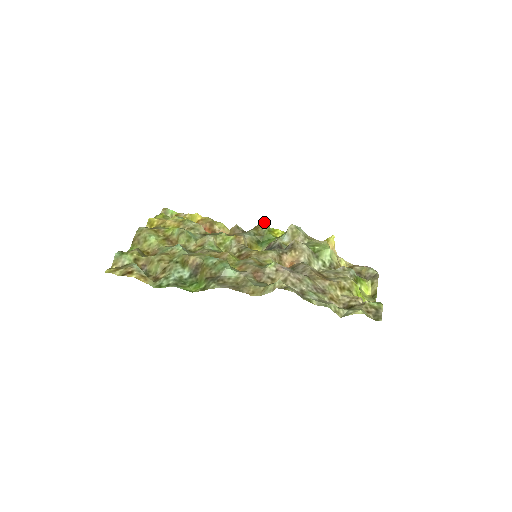
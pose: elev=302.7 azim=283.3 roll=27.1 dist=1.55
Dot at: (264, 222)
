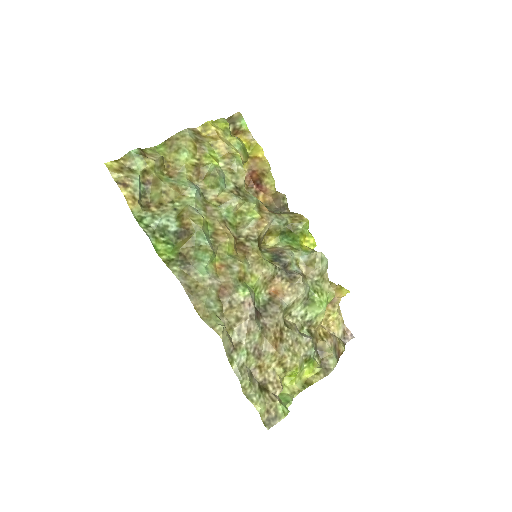
Dot at: (306, 220)
